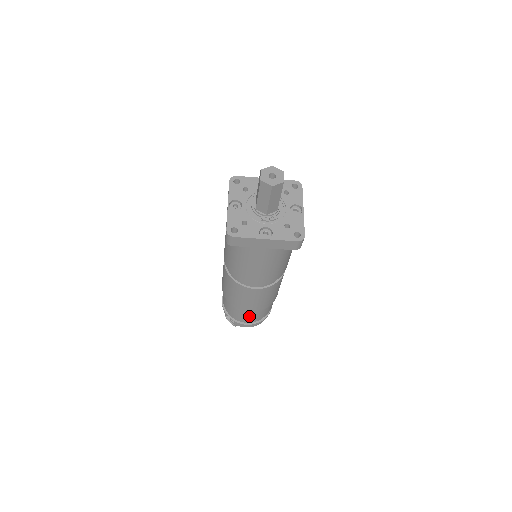
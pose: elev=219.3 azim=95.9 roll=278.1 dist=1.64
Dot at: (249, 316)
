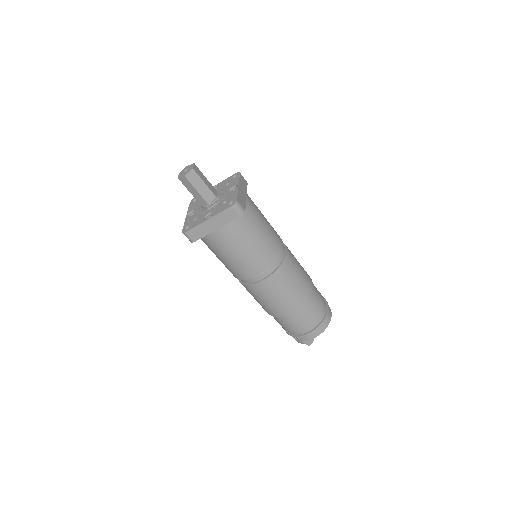
Dot at: (297, 321)
